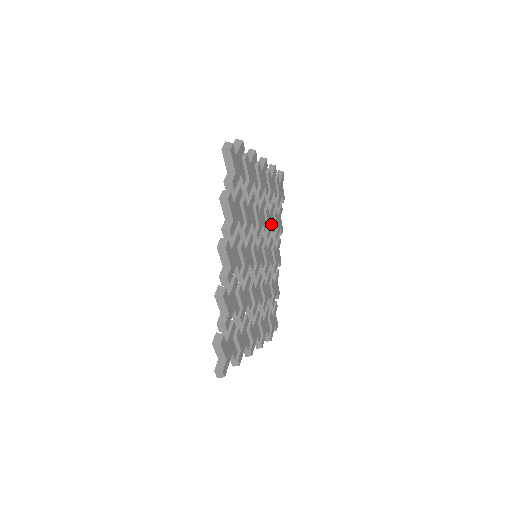
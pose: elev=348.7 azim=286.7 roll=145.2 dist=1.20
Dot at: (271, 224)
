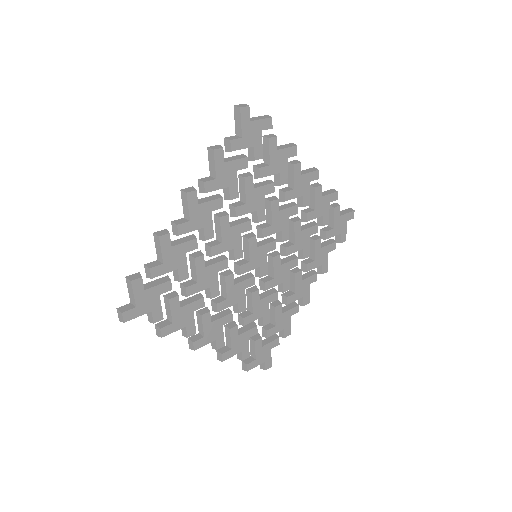
Dot at: (301, 244)
